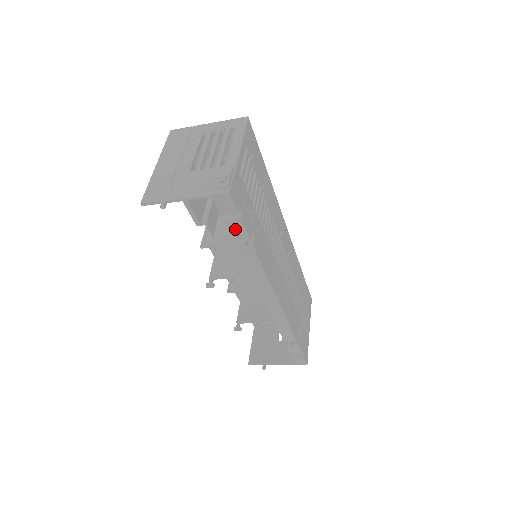
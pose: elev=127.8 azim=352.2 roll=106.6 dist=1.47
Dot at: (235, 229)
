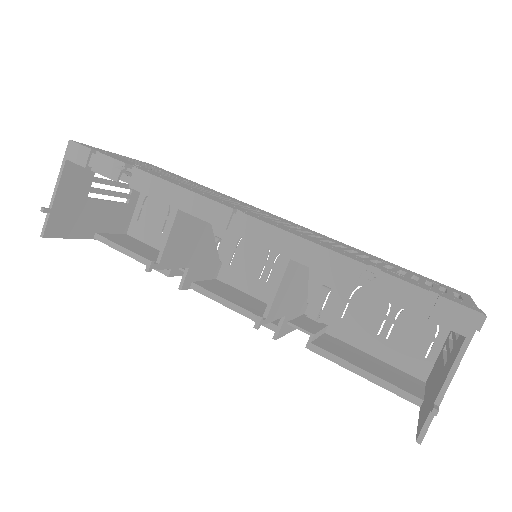
Dot at: (106, 169)
